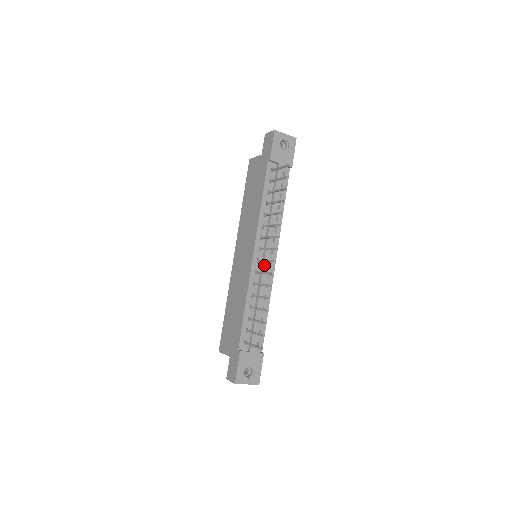
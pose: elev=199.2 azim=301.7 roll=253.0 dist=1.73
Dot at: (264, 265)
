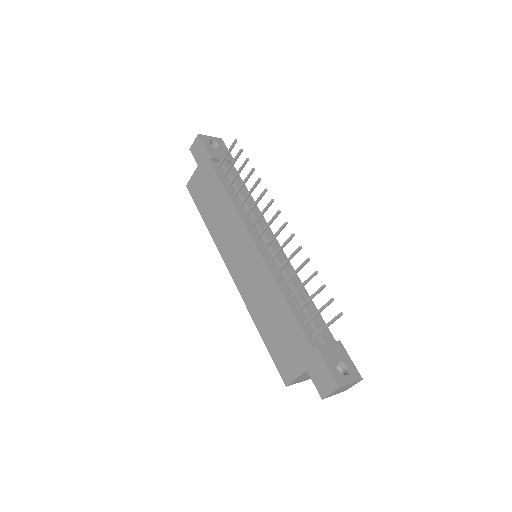
Dot at: (273, 250)
